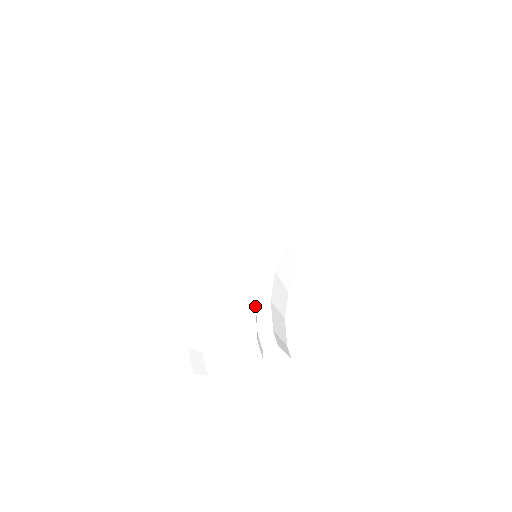
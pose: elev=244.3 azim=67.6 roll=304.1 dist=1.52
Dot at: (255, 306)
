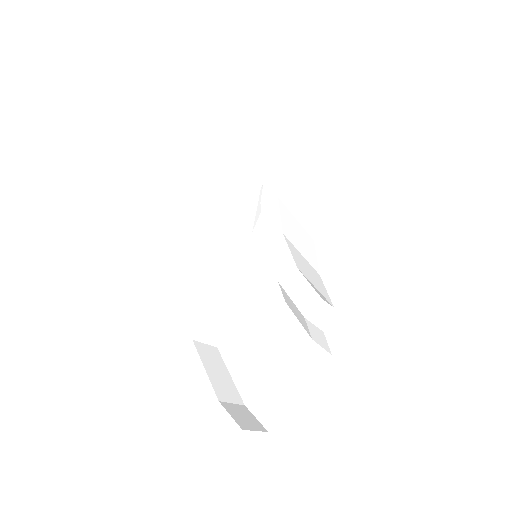
Dot at: (284, 301)
